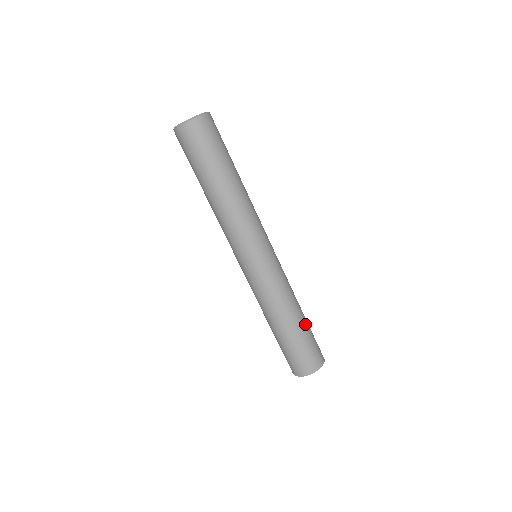
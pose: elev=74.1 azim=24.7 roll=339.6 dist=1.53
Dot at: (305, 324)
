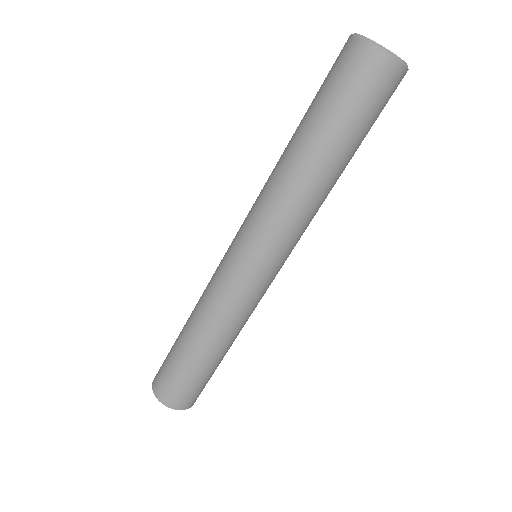
Dot at: occluded
